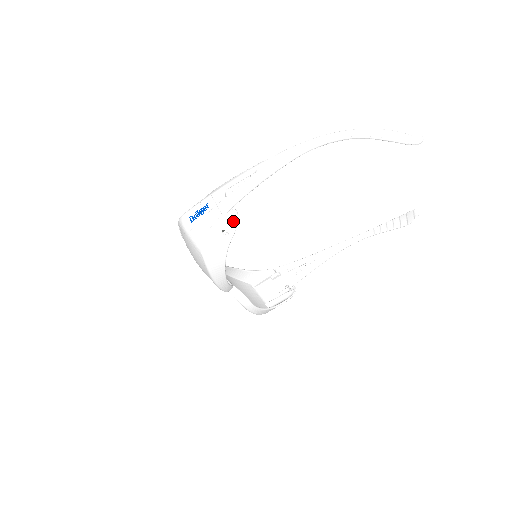
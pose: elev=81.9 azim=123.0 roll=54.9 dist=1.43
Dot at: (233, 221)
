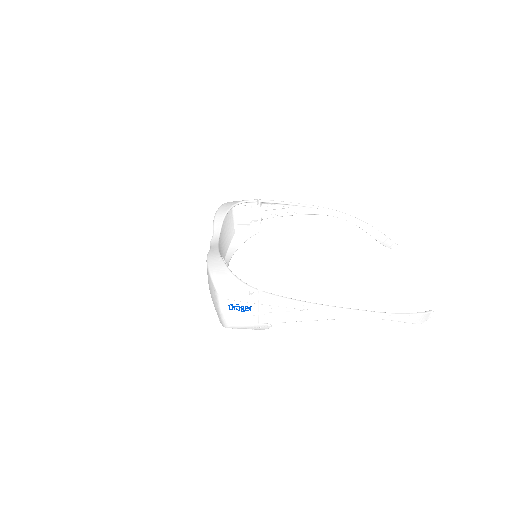
Dot at: (264, 329)
